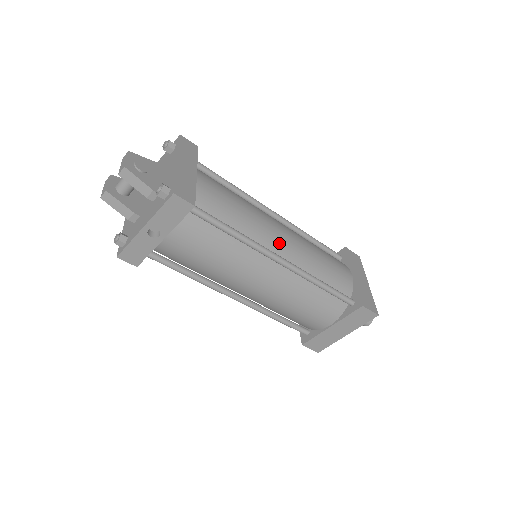
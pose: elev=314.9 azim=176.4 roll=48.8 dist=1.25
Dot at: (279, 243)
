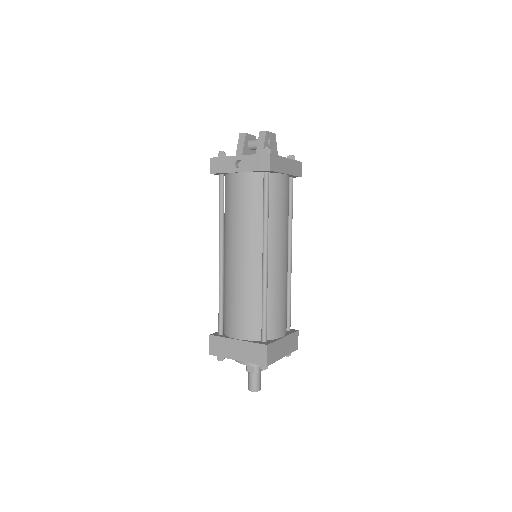
Dot at: (276, 254)
